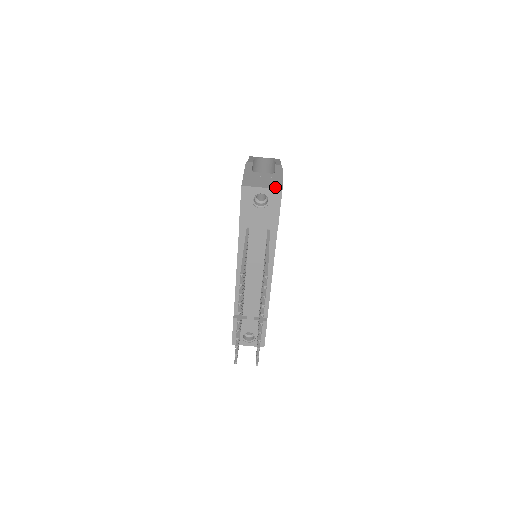
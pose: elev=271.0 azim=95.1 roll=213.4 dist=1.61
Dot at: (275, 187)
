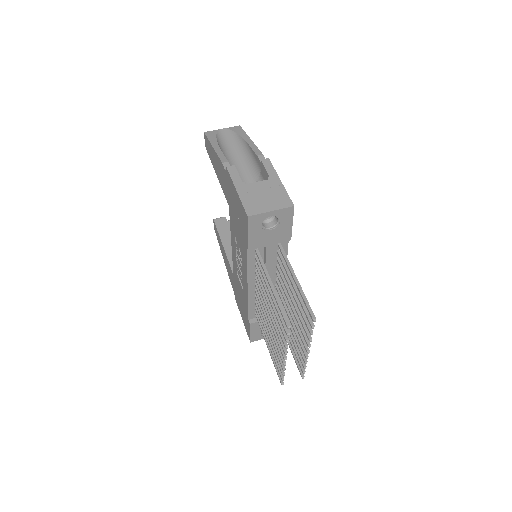
Dot at: (285, 205)
